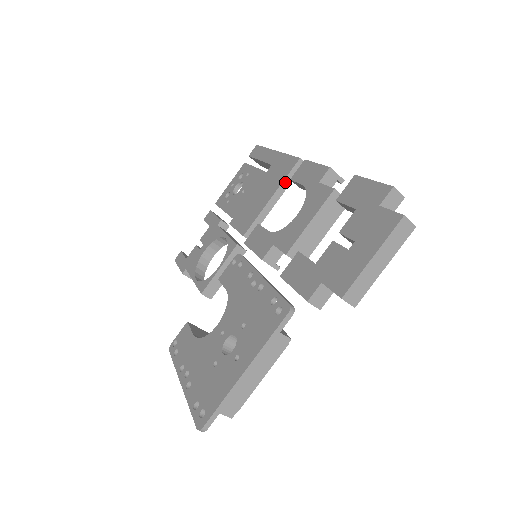
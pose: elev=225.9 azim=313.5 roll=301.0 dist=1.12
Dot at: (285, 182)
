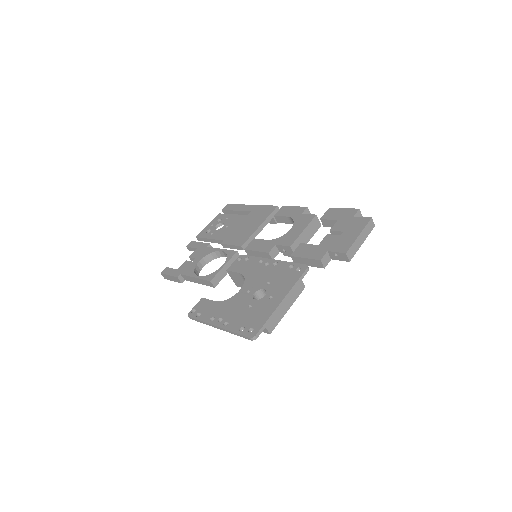
Dot at: (268, 218)
